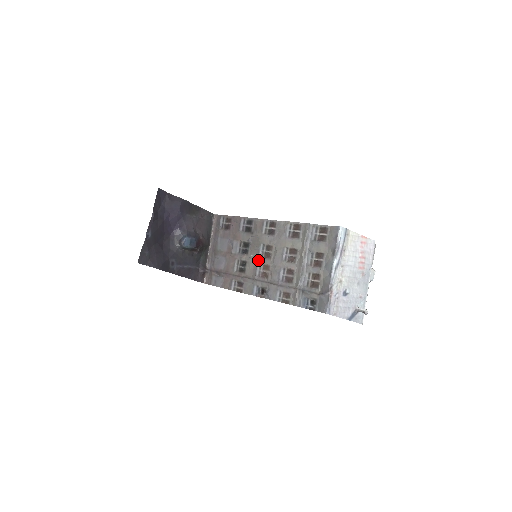
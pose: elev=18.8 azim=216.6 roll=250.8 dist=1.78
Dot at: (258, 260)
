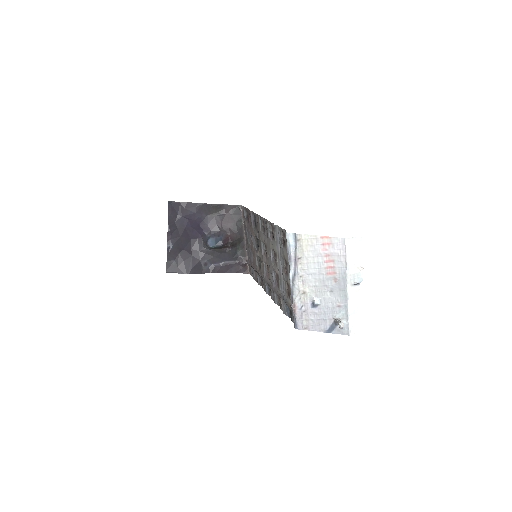
Dot at: (262, 258)
